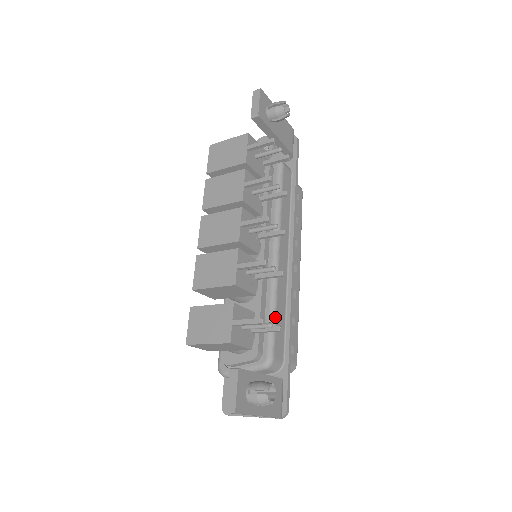
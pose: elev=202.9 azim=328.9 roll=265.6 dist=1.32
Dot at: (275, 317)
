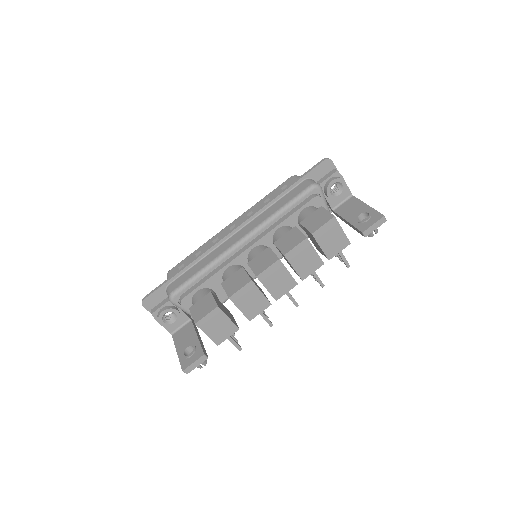
Dot at: occluded
